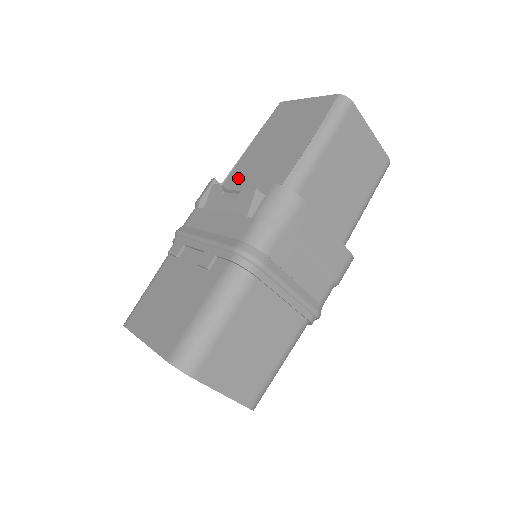
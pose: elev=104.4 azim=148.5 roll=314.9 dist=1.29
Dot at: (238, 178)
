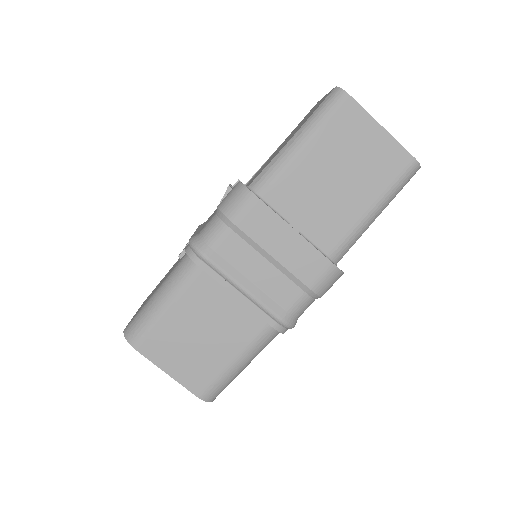
Dot at: occluded
